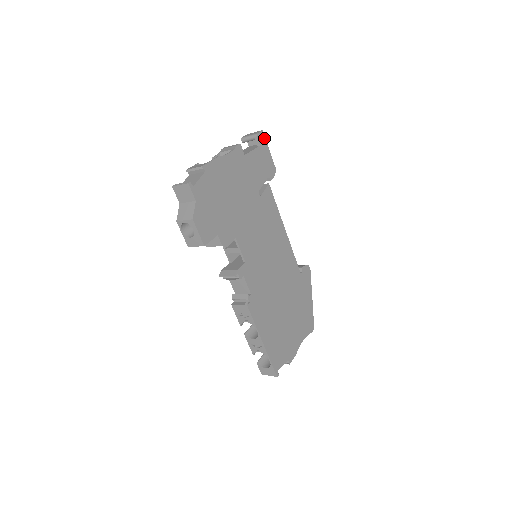
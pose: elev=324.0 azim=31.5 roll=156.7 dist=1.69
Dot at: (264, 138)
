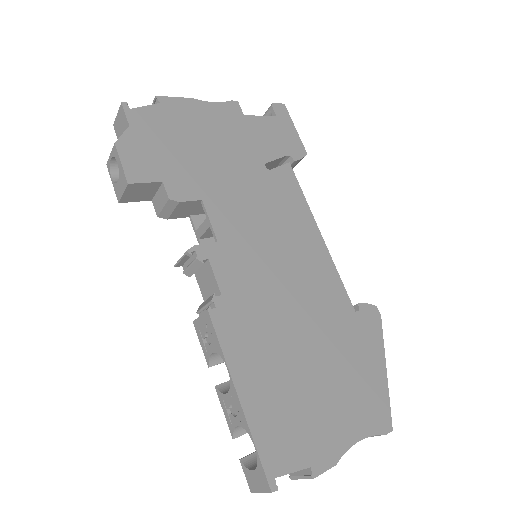
Dot at: (286, 112)
